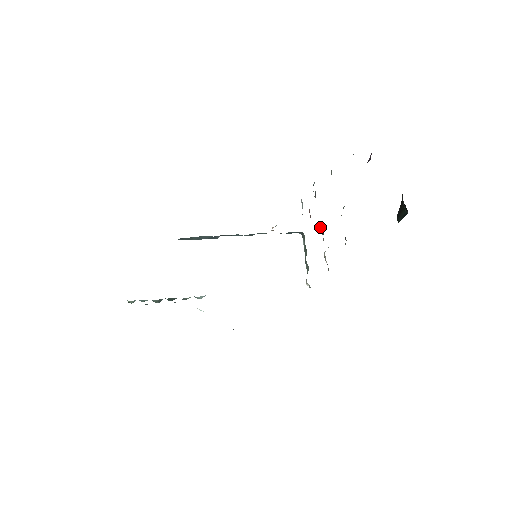
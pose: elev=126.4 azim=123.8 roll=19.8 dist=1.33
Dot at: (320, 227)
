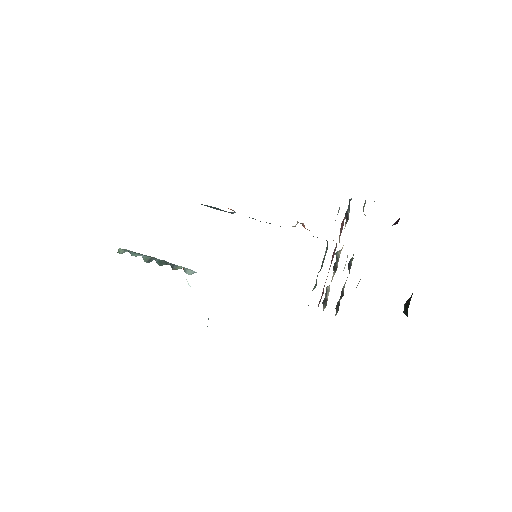
Dot at: (338, 252)
